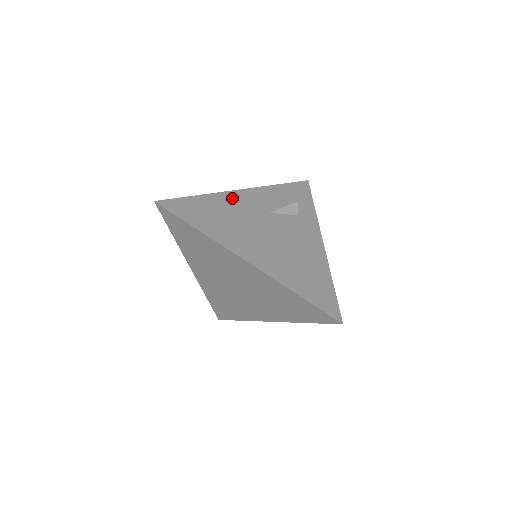
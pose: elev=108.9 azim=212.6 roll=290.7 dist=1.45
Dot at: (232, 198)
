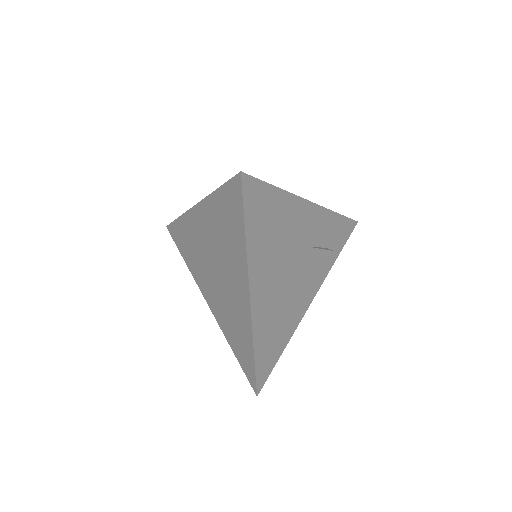
Dot at: (298, 210)
